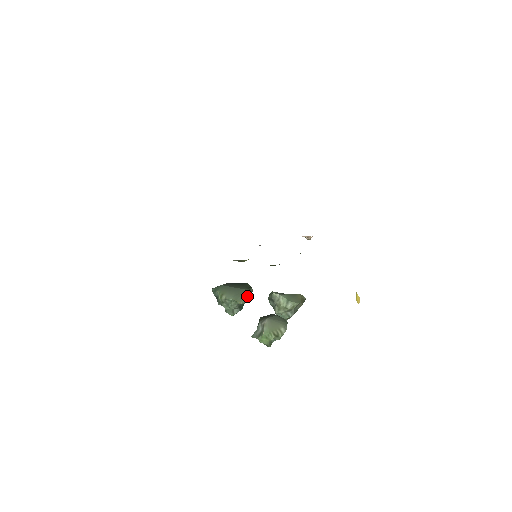
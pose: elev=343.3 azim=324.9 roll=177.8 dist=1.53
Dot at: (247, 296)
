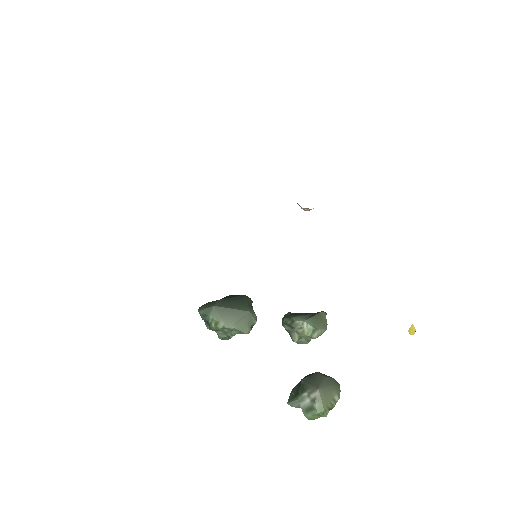
Dot at: (254, 321)
